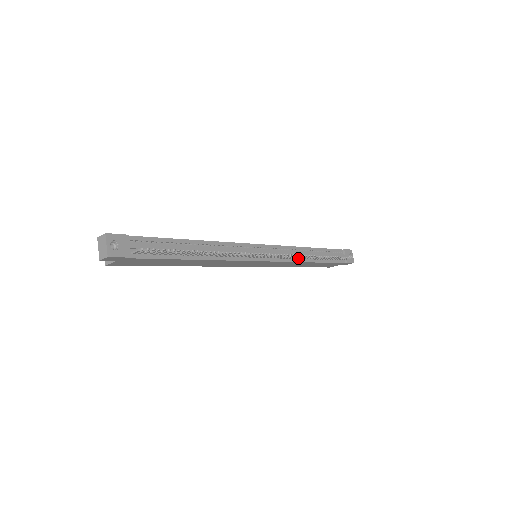
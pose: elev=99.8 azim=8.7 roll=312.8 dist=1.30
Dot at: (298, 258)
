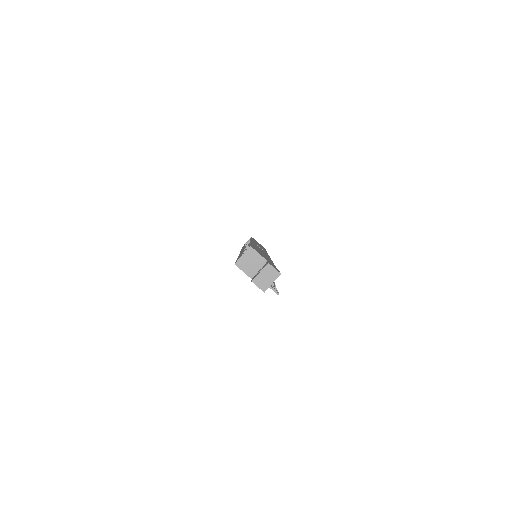
Dot at: occluded
